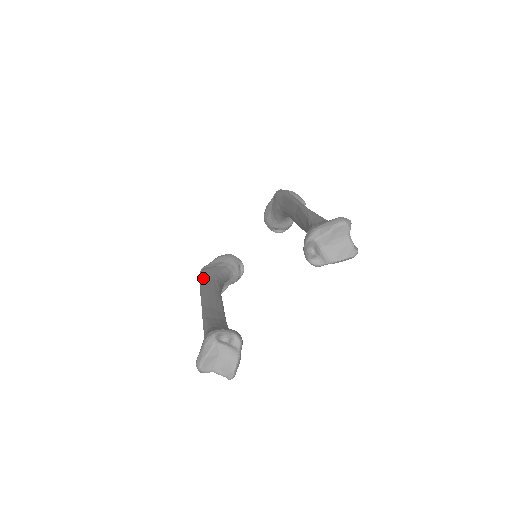
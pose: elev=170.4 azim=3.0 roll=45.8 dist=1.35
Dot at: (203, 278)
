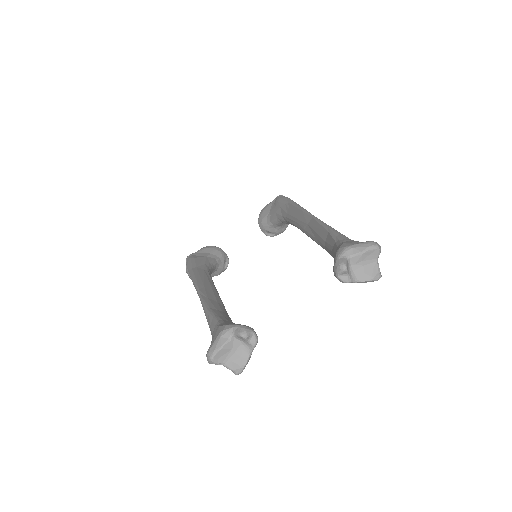
Dot at: (193, 266)
